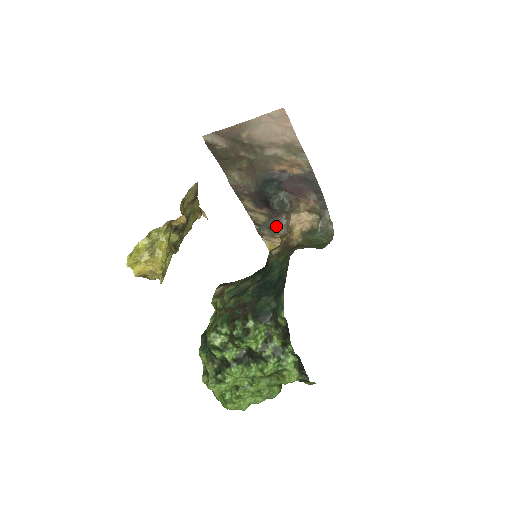
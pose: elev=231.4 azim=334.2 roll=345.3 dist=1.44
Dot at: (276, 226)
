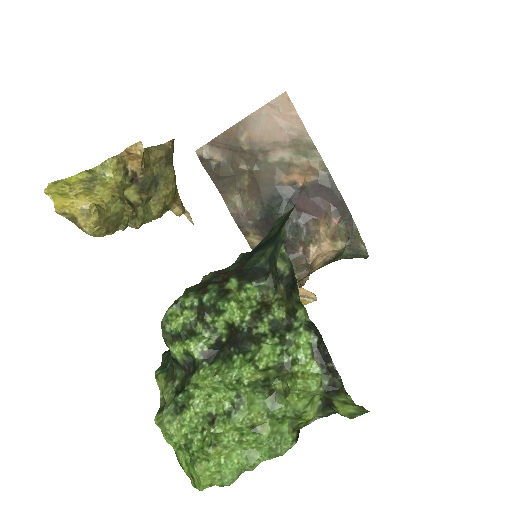
Dot at: occluded
